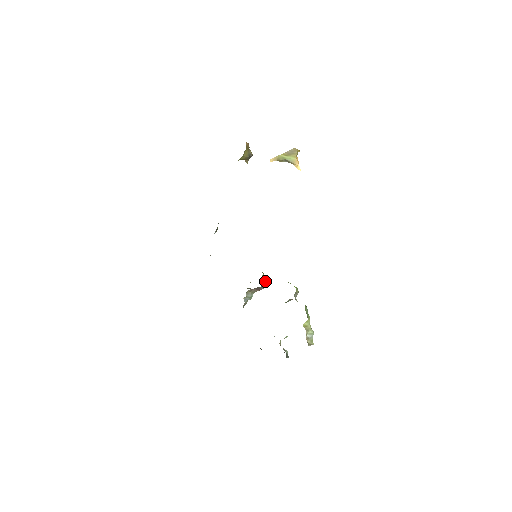
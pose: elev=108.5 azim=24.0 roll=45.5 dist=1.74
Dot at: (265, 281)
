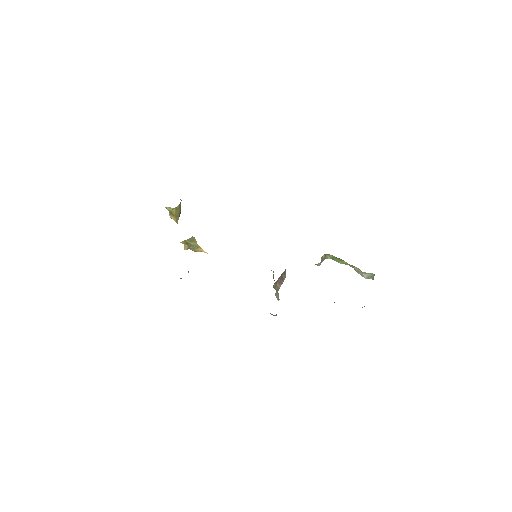
Dot at: occluded
